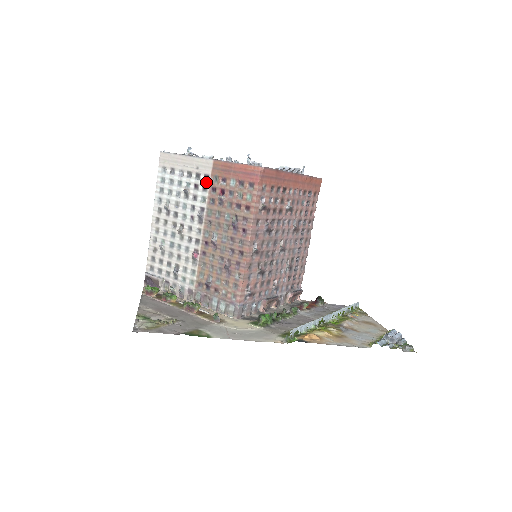
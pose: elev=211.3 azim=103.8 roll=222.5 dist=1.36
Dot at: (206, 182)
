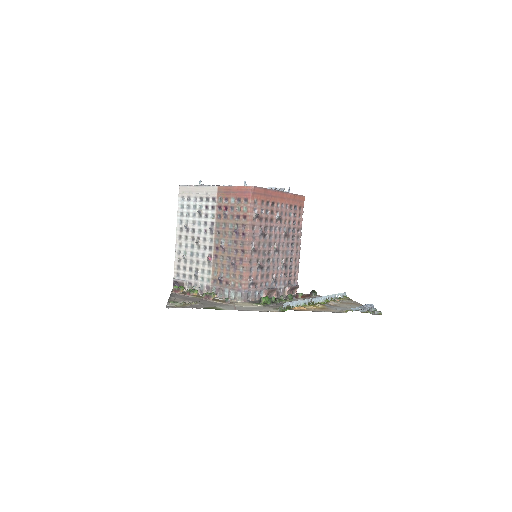
Dot at: (214, 203)
